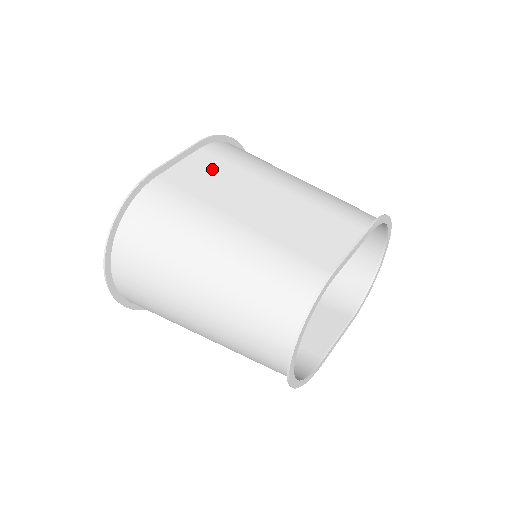
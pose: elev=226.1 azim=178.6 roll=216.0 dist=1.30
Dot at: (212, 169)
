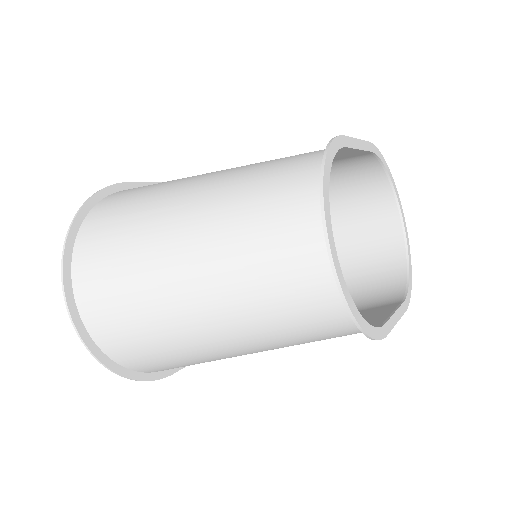
Dot at: occluded
